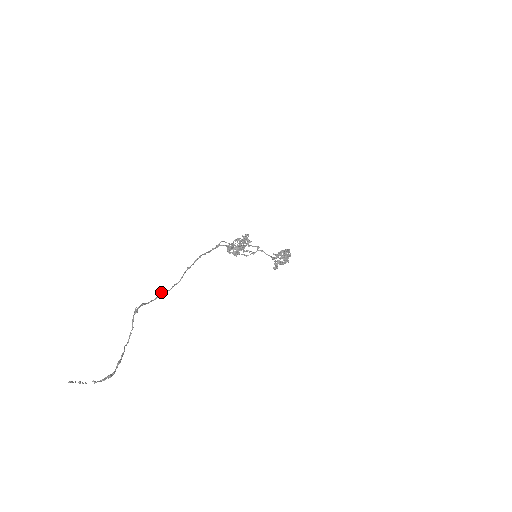
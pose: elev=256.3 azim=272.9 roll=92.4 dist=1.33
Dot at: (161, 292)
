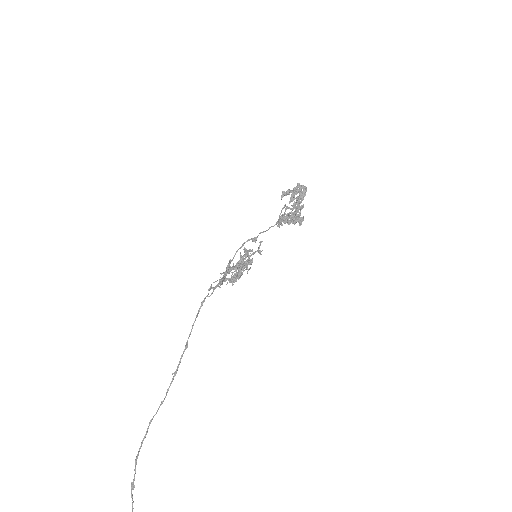
Dot at: (149, 424)
